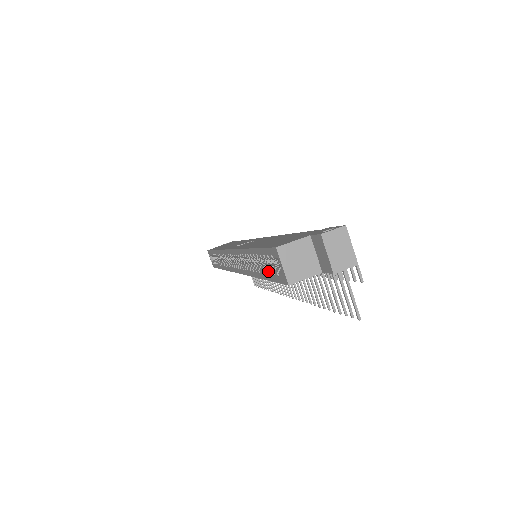
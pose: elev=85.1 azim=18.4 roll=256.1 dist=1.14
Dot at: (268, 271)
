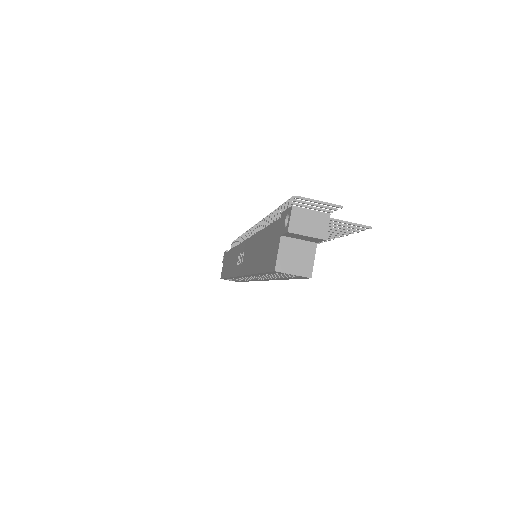
Dot at: (285, 277)
